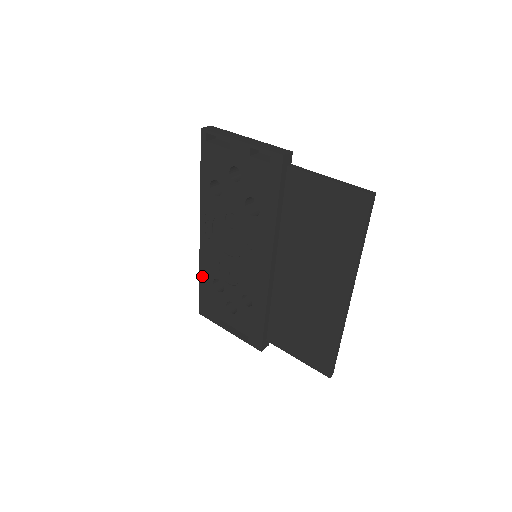
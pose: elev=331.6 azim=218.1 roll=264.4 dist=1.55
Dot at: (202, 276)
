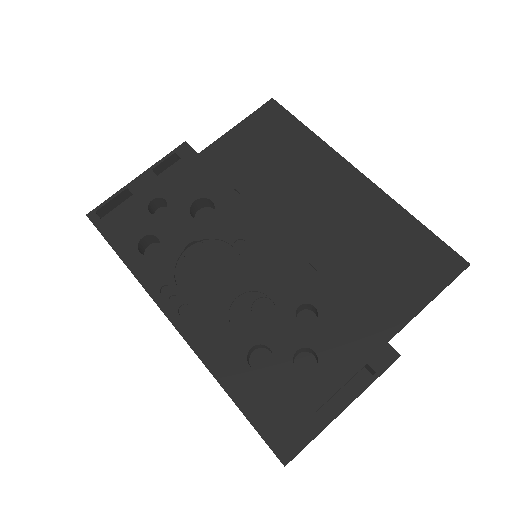
Dot at: (229, 384)
